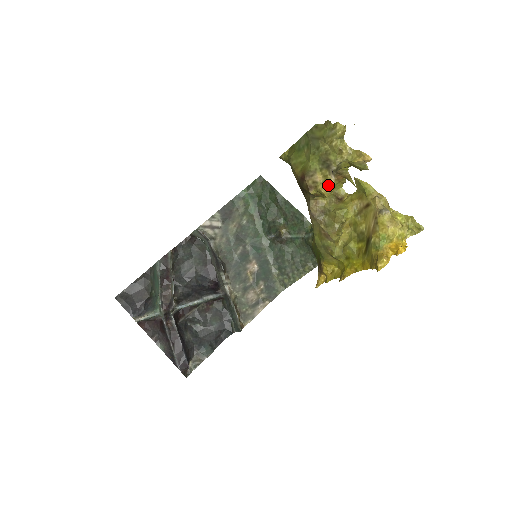
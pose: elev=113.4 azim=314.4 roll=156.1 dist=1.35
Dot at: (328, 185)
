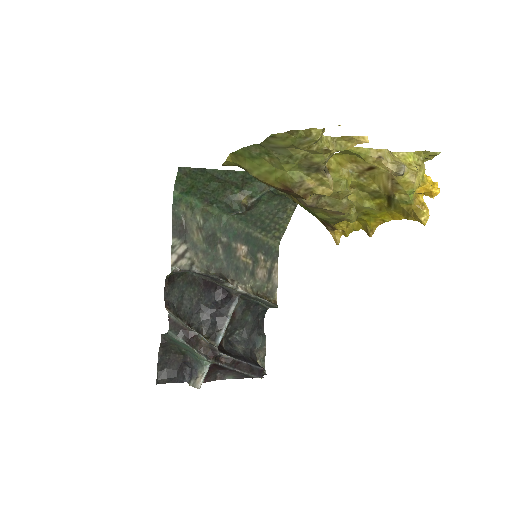
Dot at: (329, 187)
